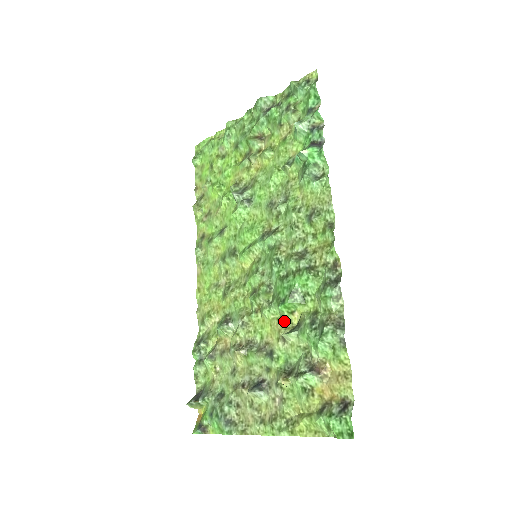
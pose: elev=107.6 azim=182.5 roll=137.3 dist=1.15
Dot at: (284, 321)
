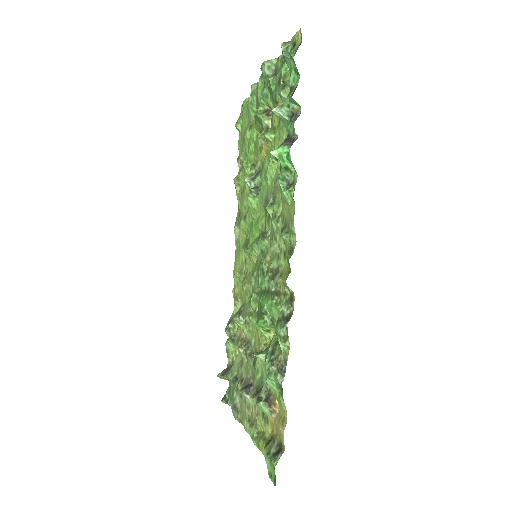
Dot at: (264, 336)
